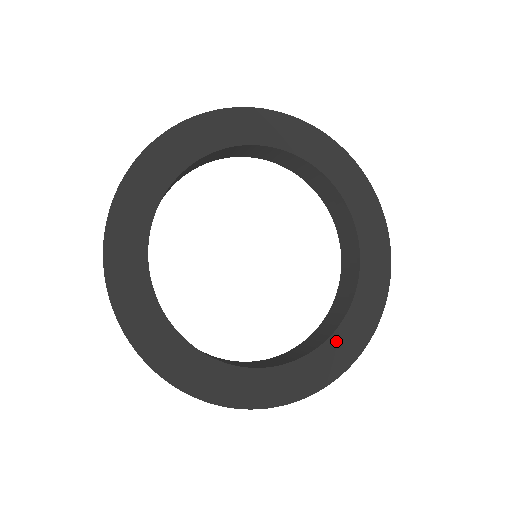
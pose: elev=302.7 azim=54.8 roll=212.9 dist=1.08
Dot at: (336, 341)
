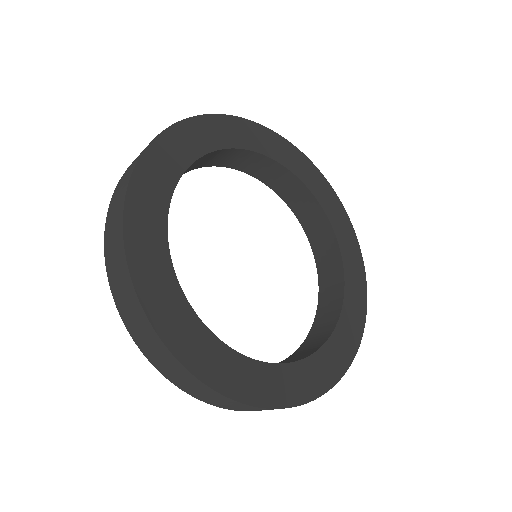
Dot at: (349, 287)
